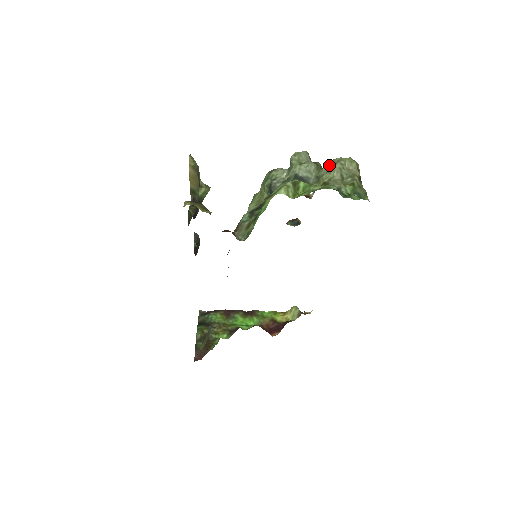
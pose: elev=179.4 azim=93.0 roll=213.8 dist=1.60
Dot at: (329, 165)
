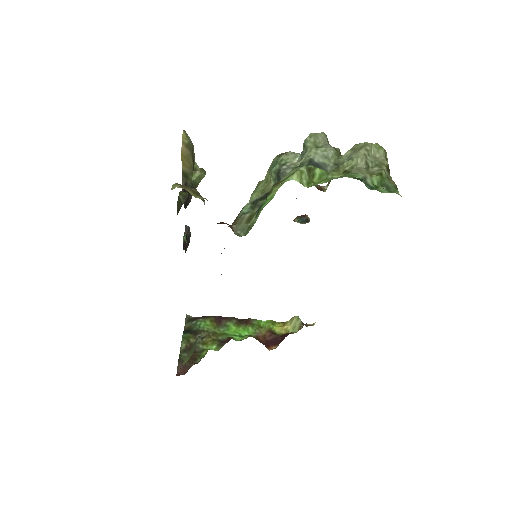
Dot at: (351, 151)
